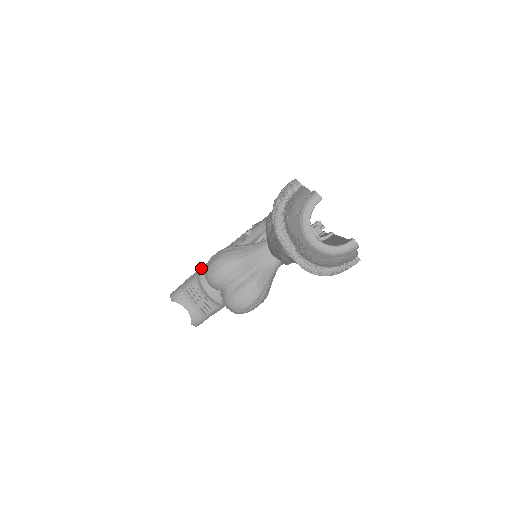
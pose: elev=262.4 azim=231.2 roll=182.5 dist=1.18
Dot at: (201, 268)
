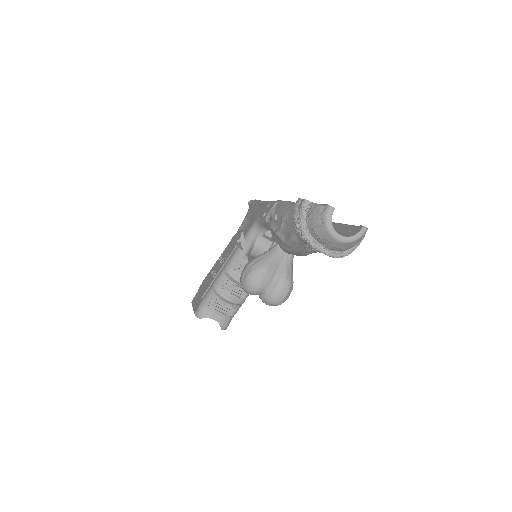
Dot at: (212, 283)
